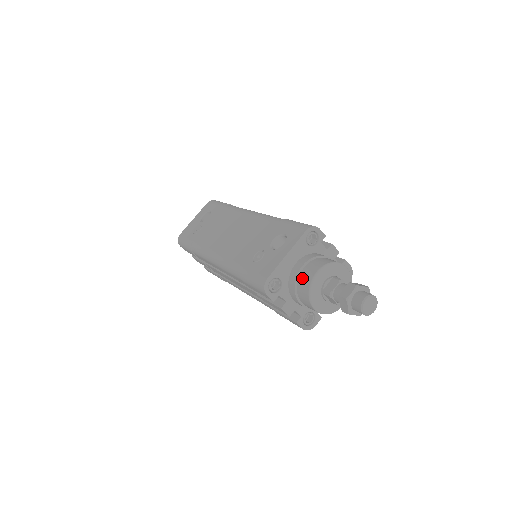
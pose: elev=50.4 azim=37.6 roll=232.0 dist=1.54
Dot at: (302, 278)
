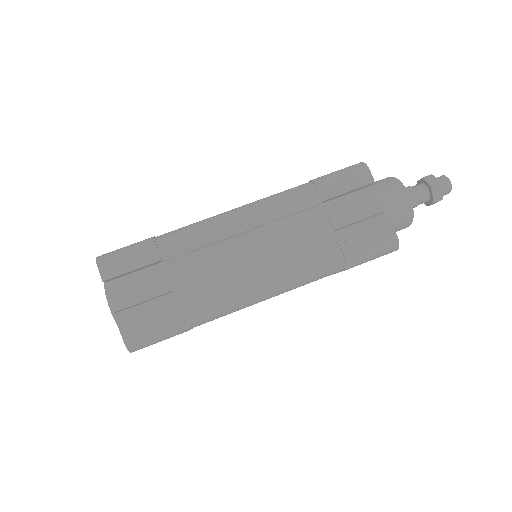
Dot at: (379, 181)
